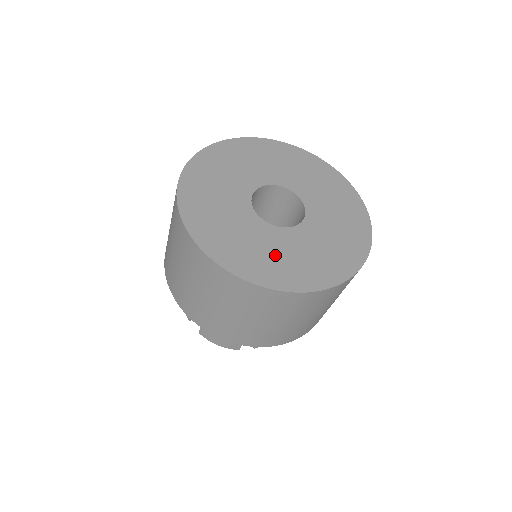
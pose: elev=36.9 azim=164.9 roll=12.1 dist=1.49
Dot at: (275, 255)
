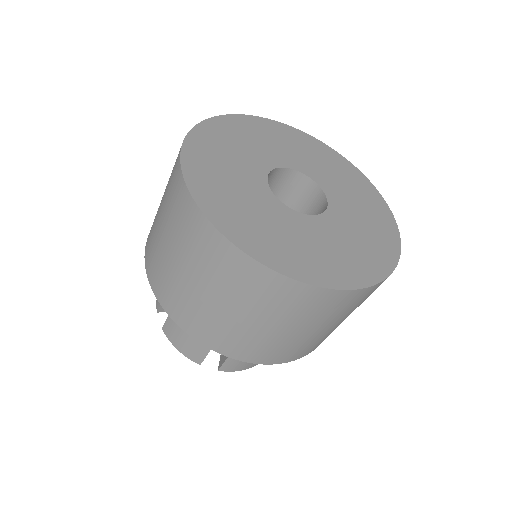
Dot at: (346, 247)
